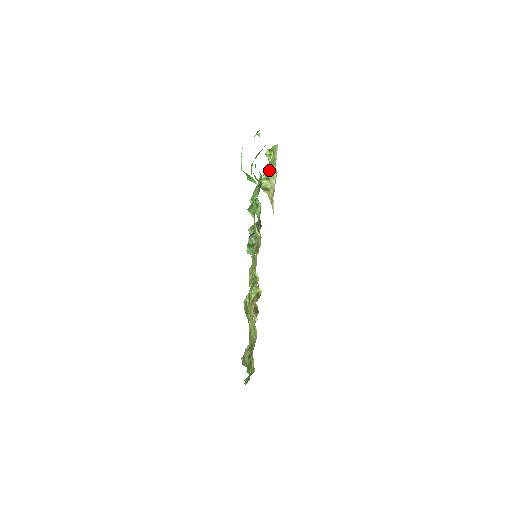
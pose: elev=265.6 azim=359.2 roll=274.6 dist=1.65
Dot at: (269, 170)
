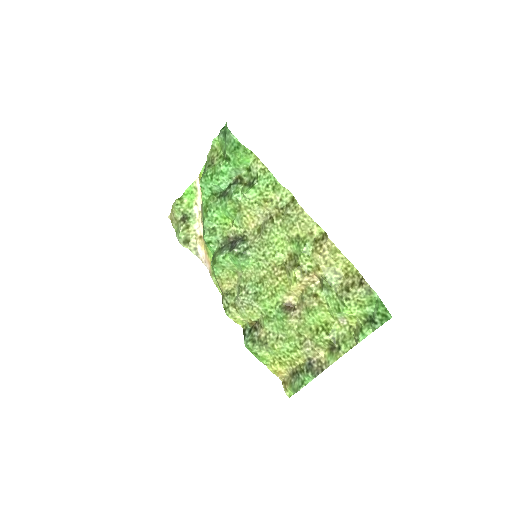
Dot at: (186, 218)
